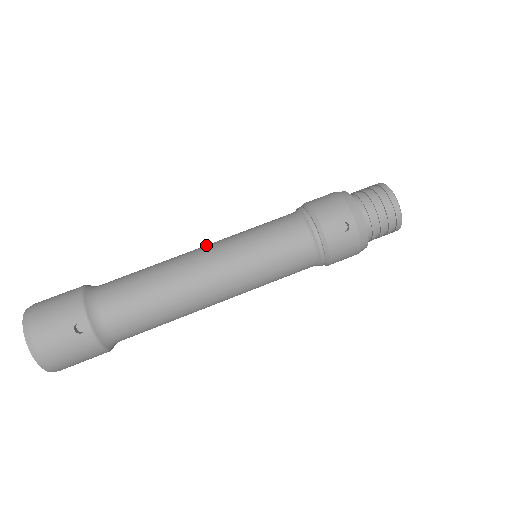
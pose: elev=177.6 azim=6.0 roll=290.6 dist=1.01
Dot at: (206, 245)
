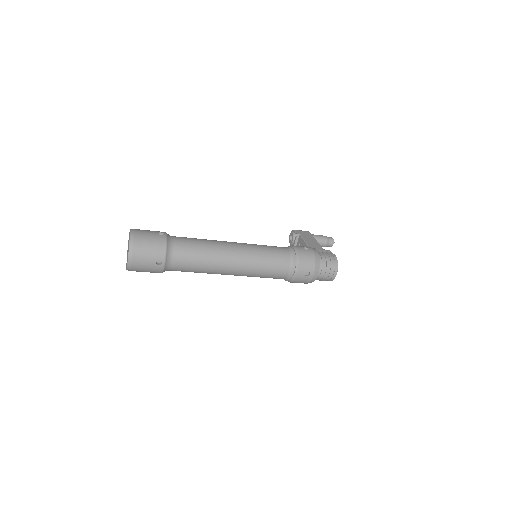
Dot at: (238, 245)
